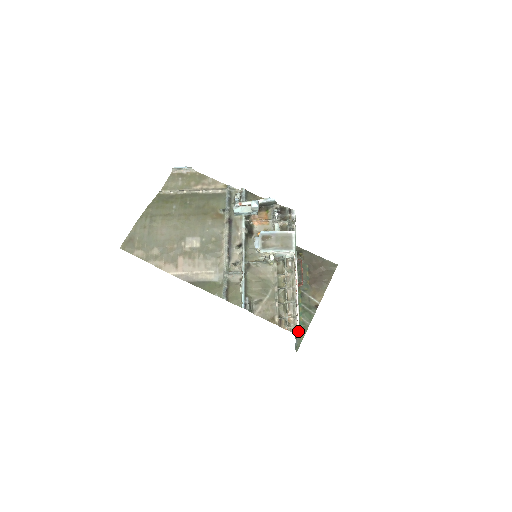
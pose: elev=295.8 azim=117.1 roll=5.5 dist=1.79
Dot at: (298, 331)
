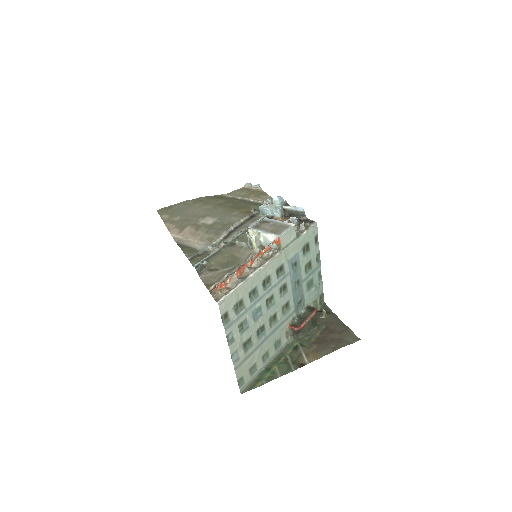
Dot at: (221, 300)
